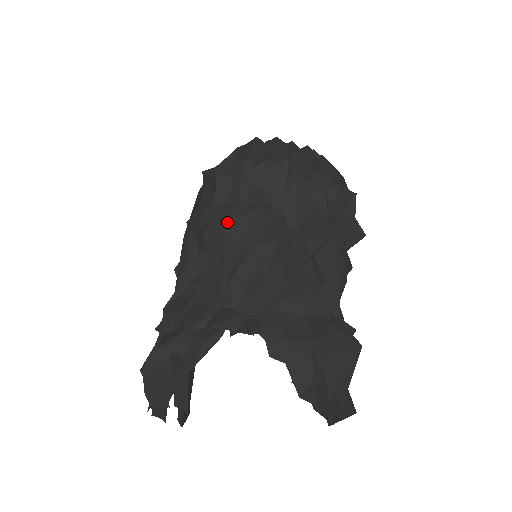
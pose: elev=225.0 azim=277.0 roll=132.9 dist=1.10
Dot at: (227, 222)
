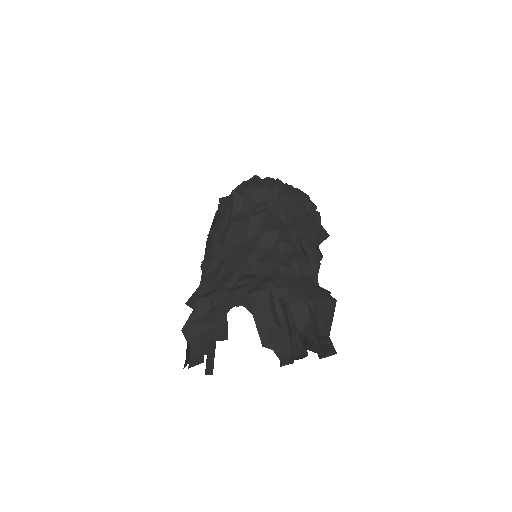
Dot at: (243, 221)
